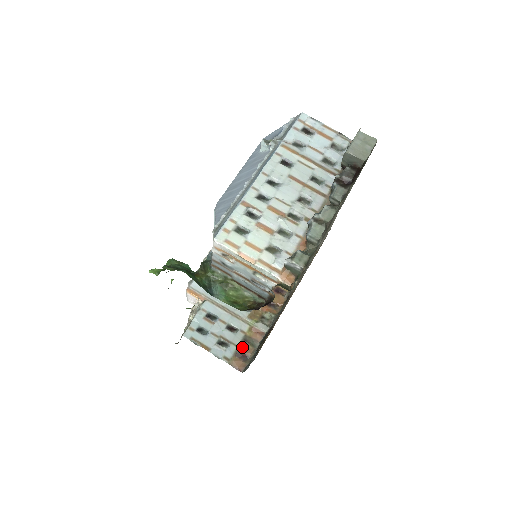
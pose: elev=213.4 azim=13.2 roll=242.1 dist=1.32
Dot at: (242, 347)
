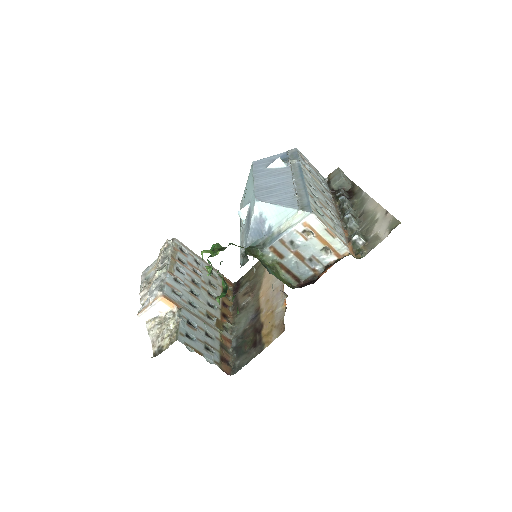
Dot at: (222, 352)
